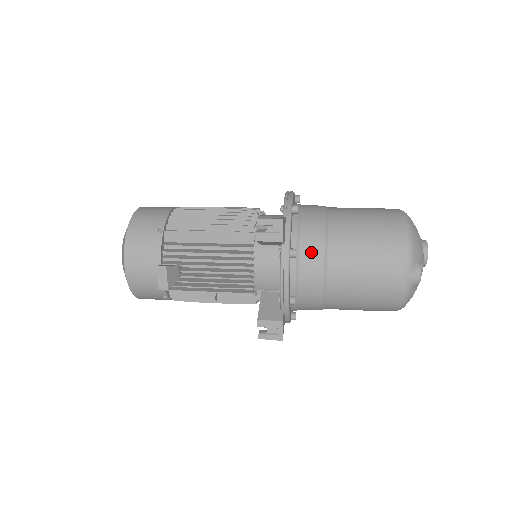
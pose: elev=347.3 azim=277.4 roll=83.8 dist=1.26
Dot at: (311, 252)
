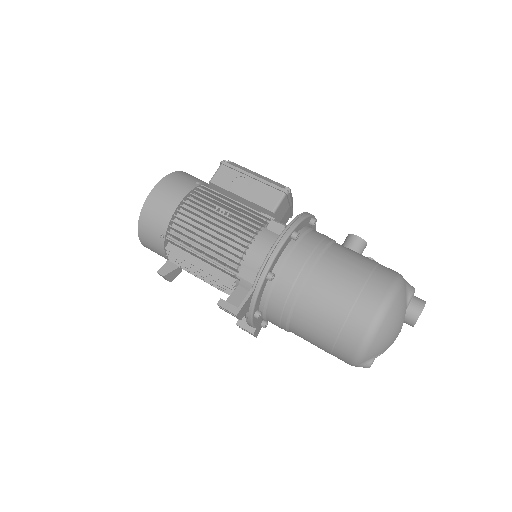
Dot at: (276, 316)
